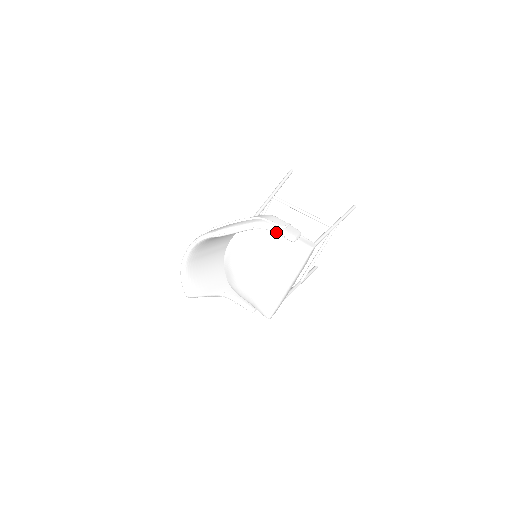
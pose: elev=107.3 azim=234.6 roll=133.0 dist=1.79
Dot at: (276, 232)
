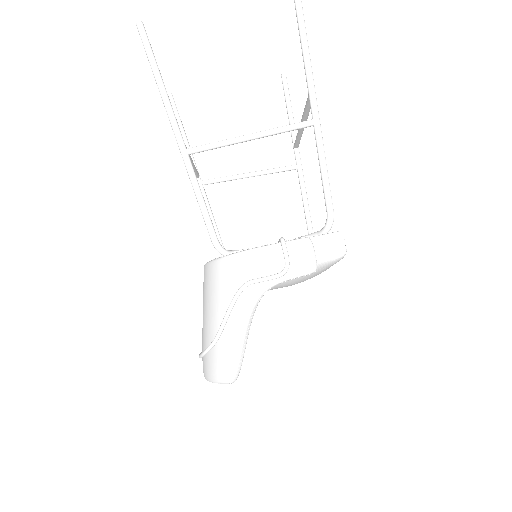
Dot at: occluded
